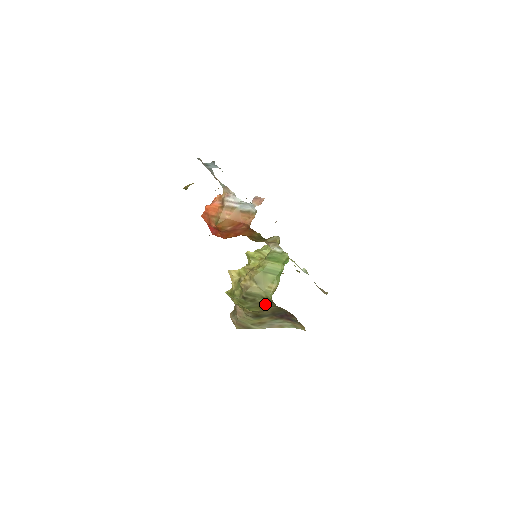
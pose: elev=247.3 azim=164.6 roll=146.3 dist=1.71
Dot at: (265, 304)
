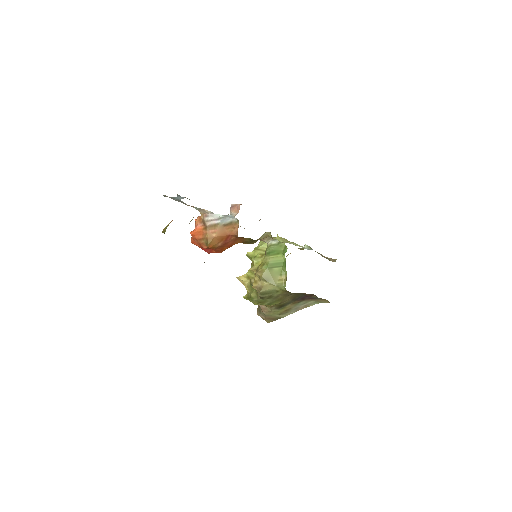
Dot at: (282, 296)
